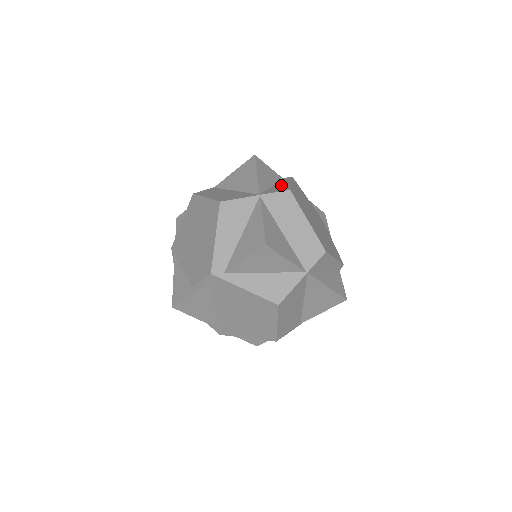
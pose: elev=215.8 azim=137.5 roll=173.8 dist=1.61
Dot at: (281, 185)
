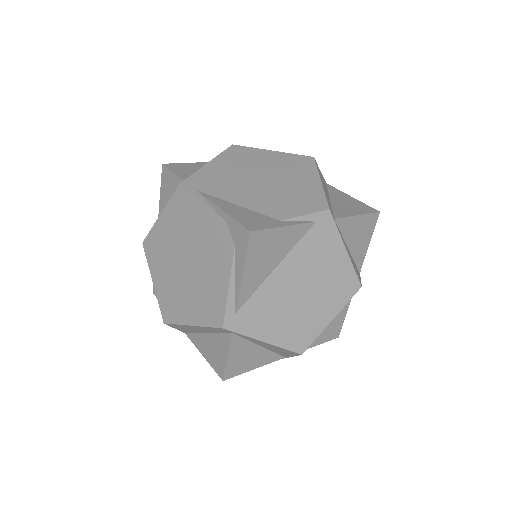
Dot at: occluded
